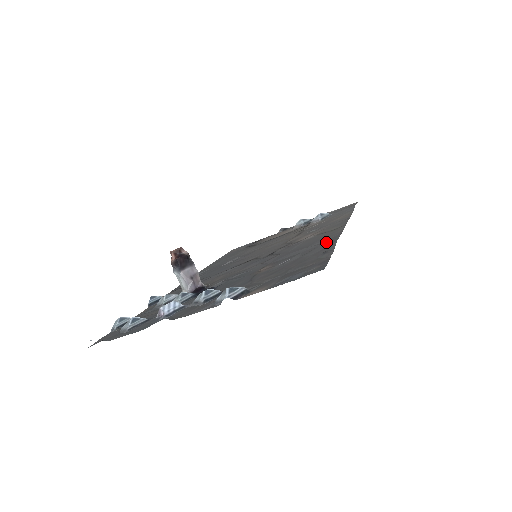
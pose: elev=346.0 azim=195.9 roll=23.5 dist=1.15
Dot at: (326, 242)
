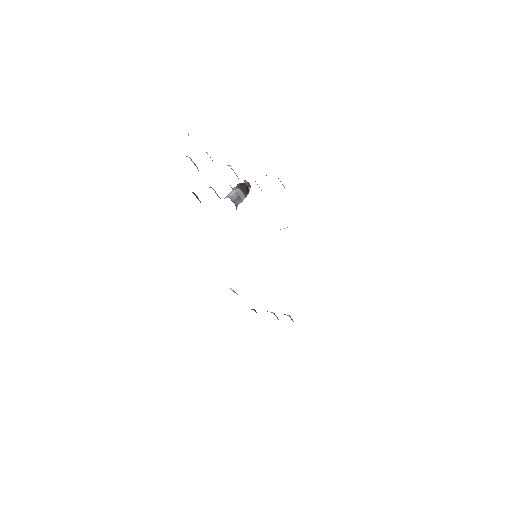
Dot at: occluded
